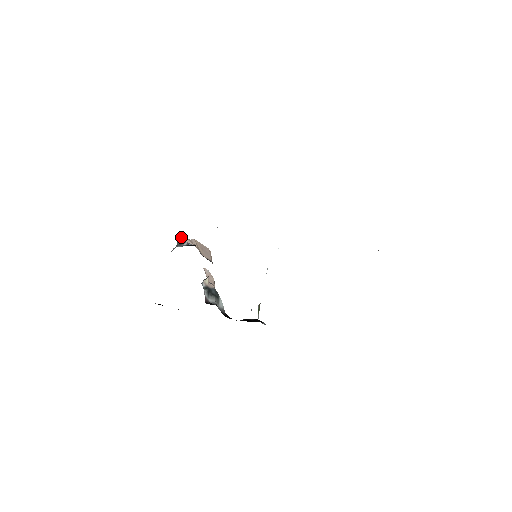
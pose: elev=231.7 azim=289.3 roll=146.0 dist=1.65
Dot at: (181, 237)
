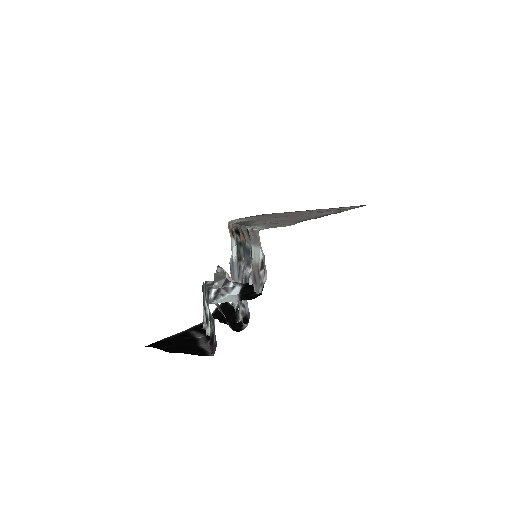
Dot at: (219, 276)
